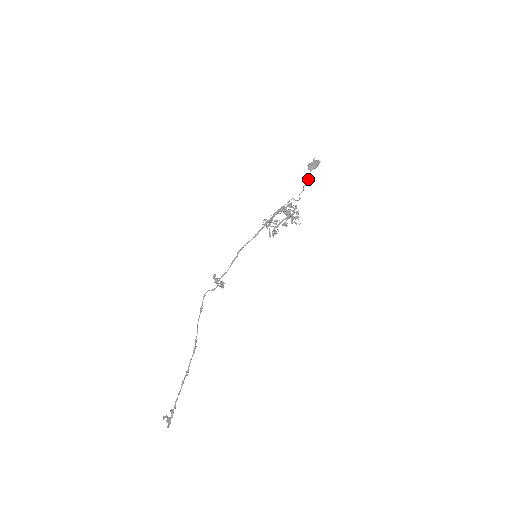
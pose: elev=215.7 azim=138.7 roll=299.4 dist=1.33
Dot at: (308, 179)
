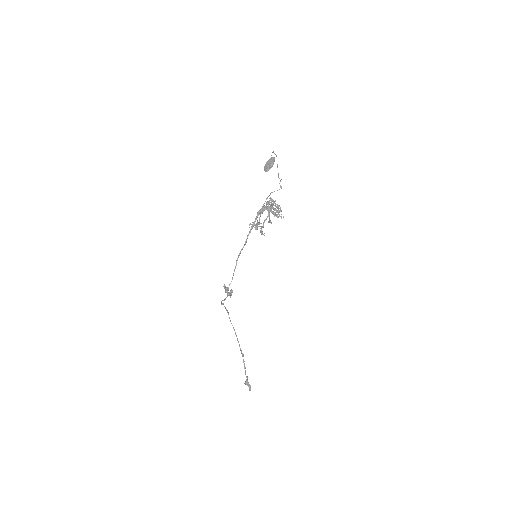
Dot at: occluded
